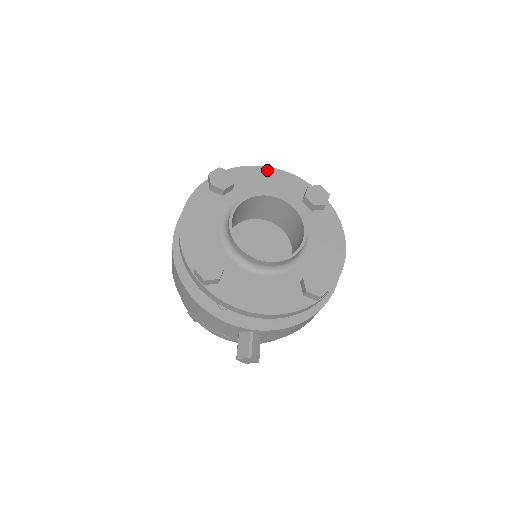
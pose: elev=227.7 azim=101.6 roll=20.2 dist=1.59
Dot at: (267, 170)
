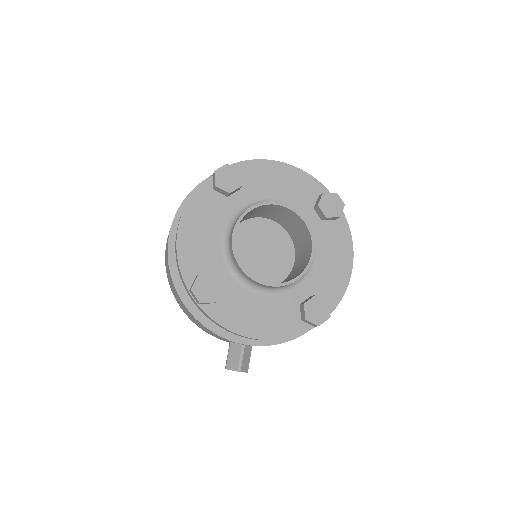
Dot at: (280, 166)
